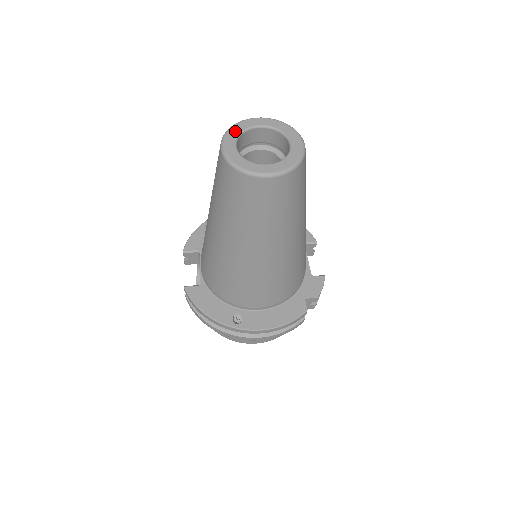
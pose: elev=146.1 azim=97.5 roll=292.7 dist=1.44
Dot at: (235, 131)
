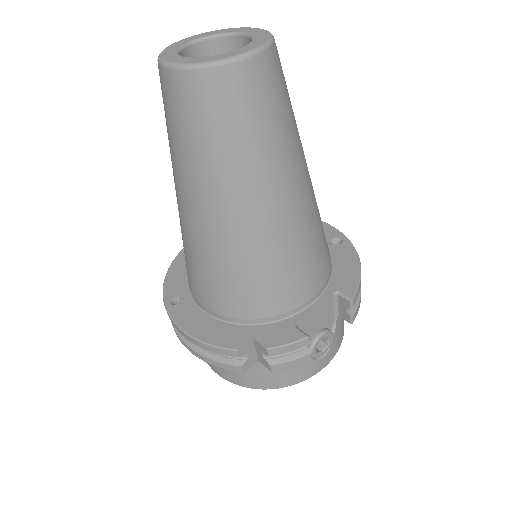
Dot at: (216, 32)
